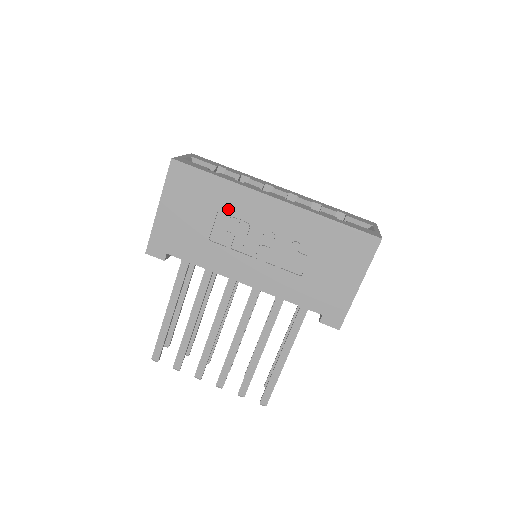
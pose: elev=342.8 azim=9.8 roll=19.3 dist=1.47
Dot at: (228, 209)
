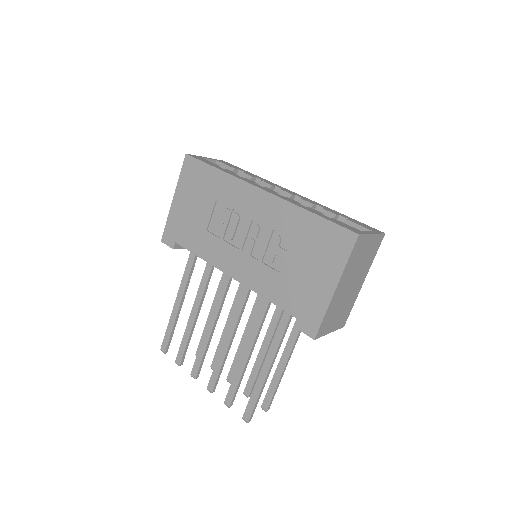
Dot at: (223, 200)
